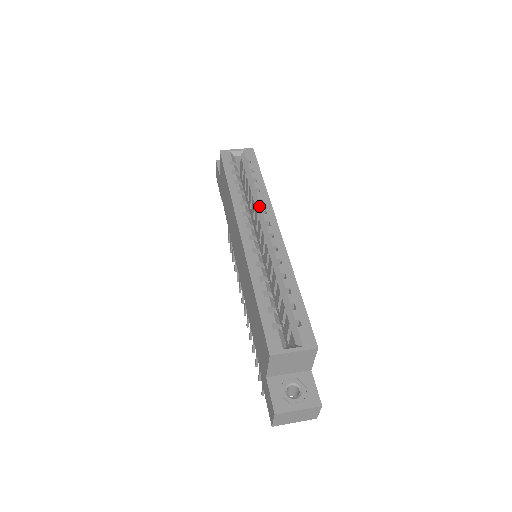
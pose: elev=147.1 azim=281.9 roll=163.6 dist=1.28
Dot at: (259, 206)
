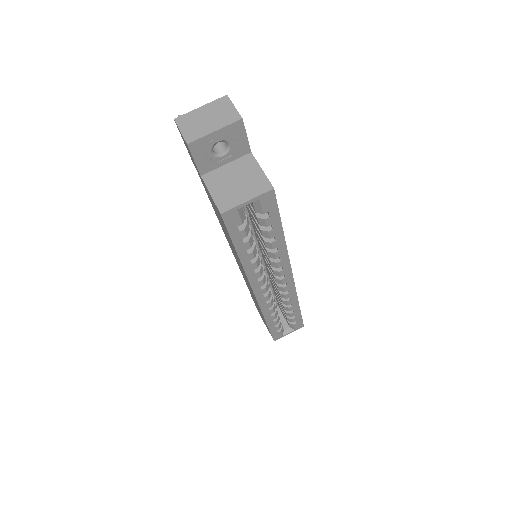
Dot at: (275, 265)
